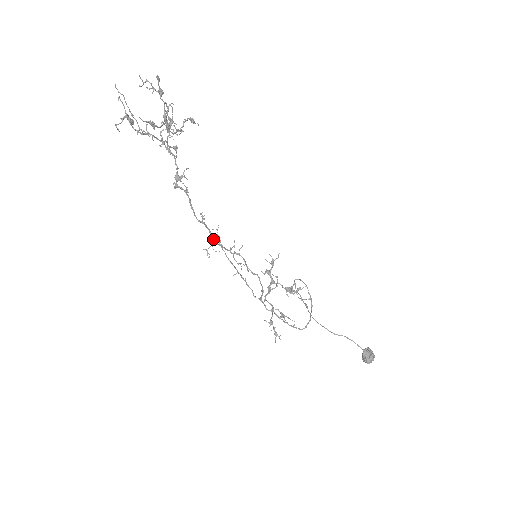
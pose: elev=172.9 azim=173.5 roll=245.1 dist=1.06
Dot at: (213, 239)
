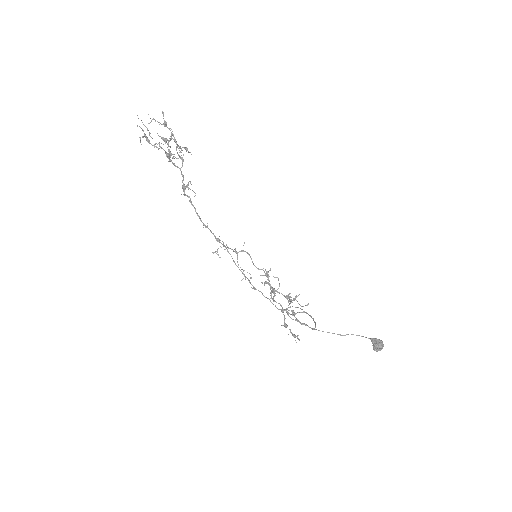
Dot at: (219, 242)
